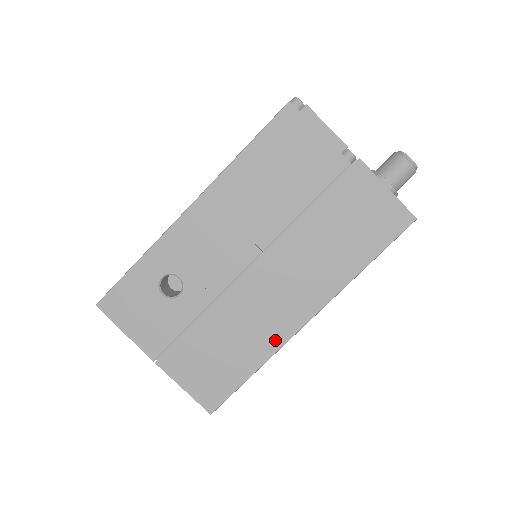
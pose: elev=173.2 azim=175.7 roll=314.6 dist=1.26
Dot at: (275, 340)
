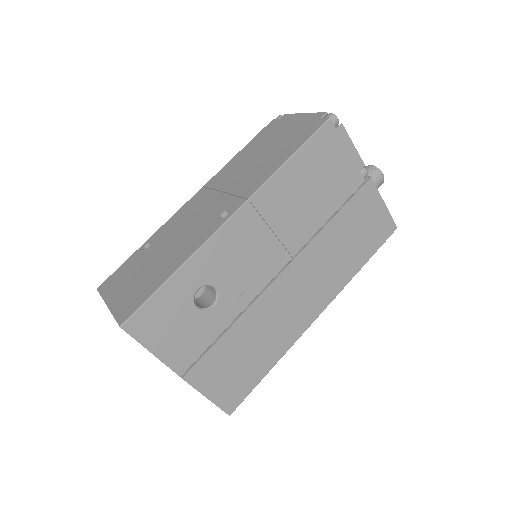
Dot at: (291, 337)
